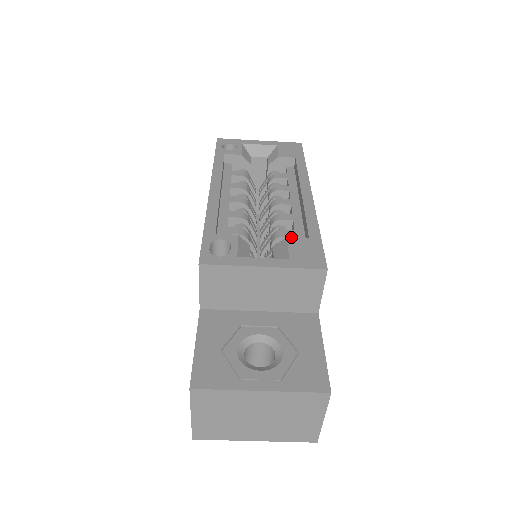
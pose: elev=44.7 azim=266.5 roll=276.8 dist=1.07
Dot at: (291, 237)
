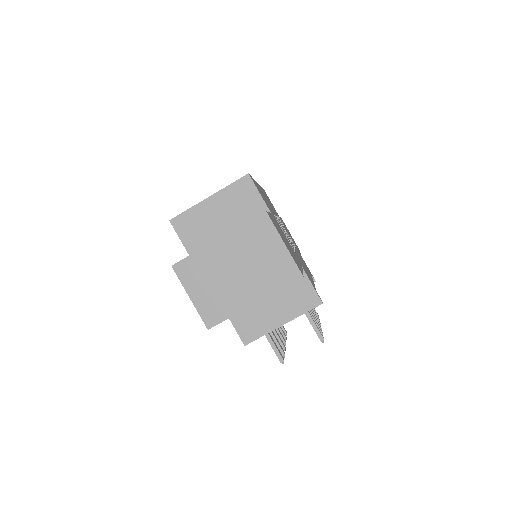
Dot at: occluded
